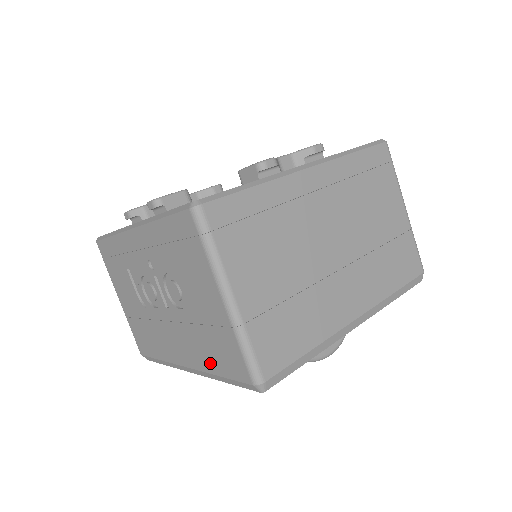
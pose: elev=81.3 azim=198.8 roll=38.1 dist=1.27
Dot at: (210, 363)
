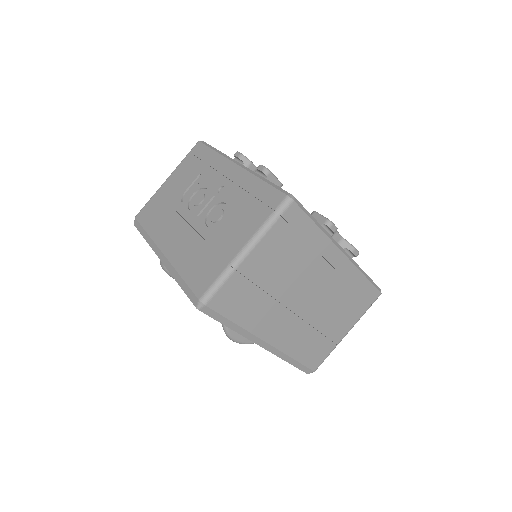
Dot at: (185, 266)
